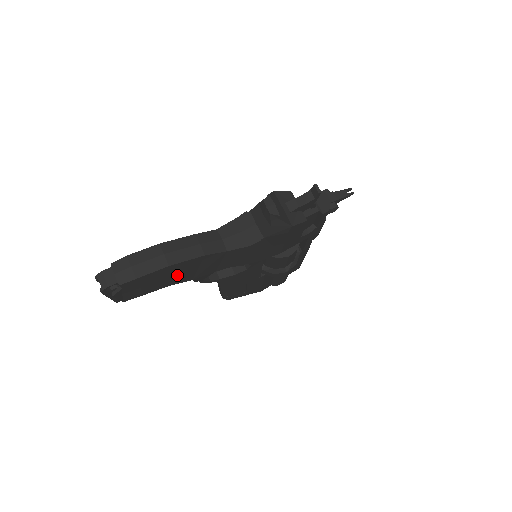
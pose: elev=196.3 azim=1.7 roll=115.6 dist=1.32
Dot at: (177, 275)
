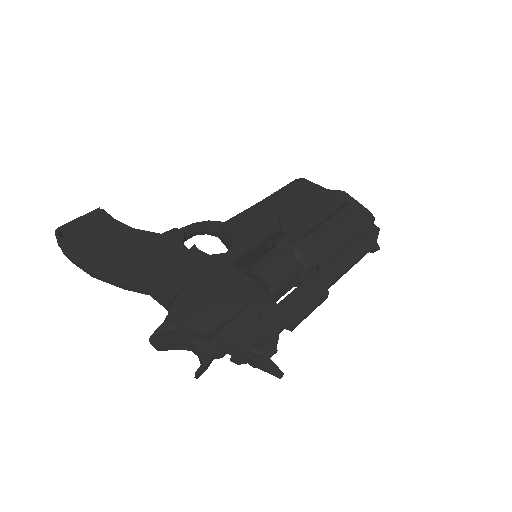
Dot at: occluded
